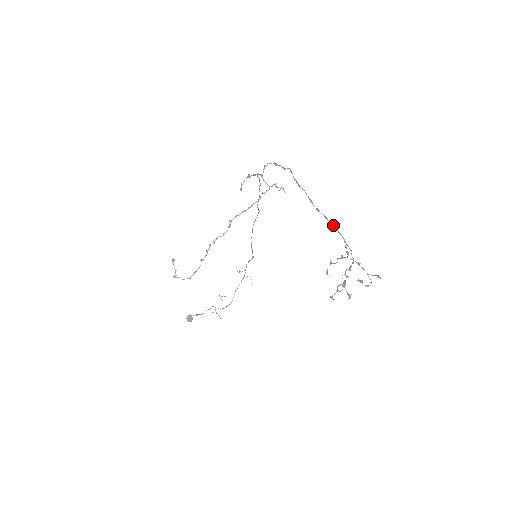
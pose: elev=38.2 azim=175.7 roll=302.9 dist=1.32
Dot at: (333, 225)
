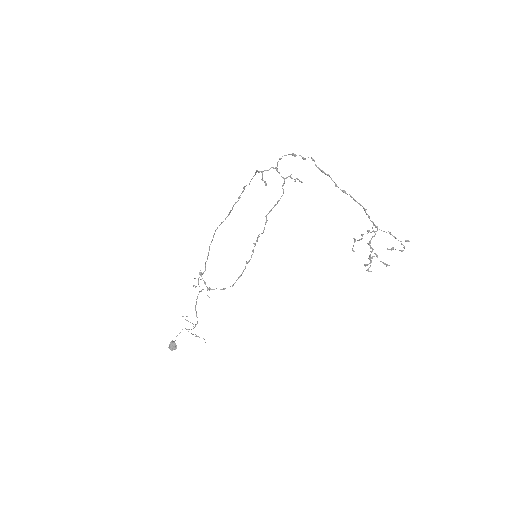
Dot at: (360, 204)
